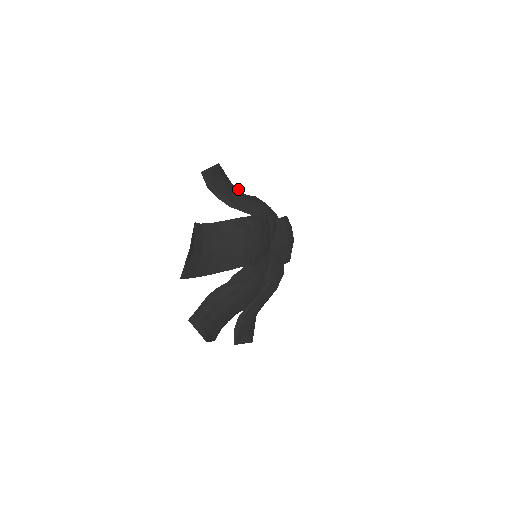
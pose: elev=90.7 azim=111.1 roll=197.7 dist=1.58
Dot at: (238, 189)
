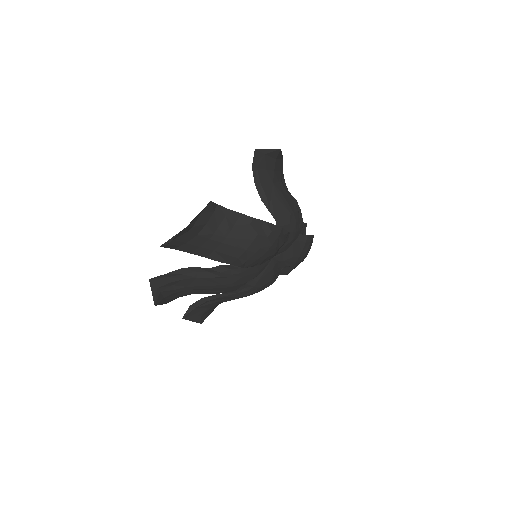
Dot at: occluded
